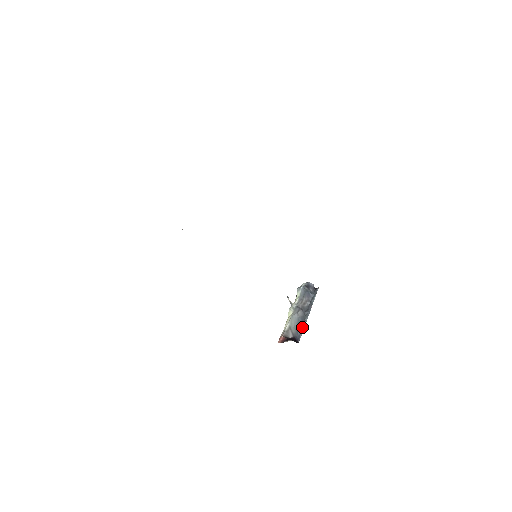
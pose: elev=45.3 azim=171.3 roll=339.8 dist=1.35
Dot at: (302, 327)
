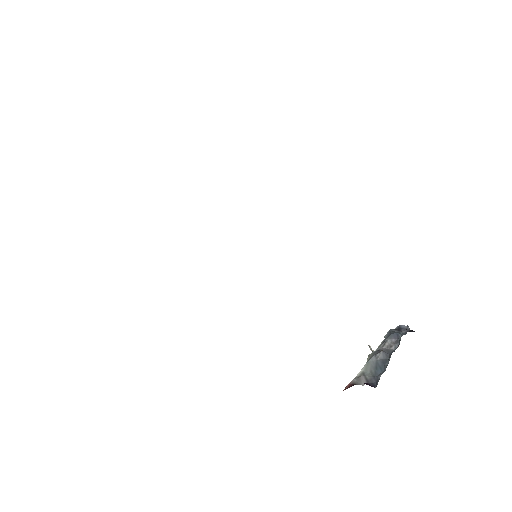
Dot at: (383, 371)
